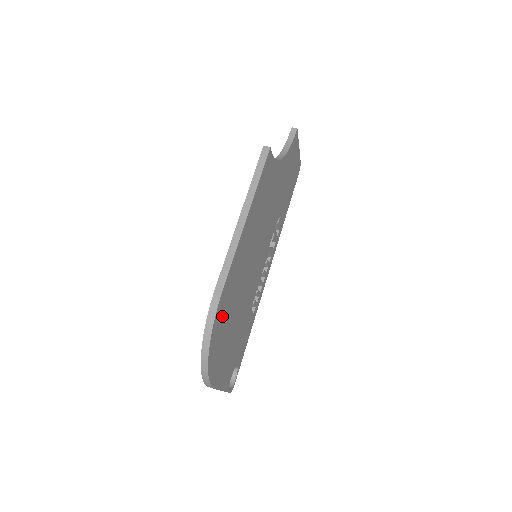
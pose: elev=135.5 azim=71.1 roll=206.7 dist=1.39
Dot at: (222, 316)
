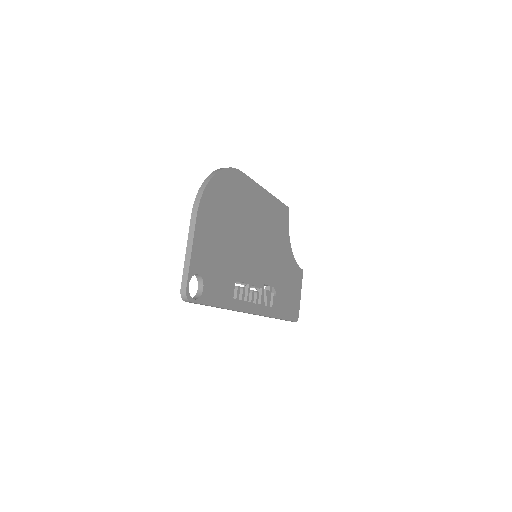
Dot at: (233, 187)
